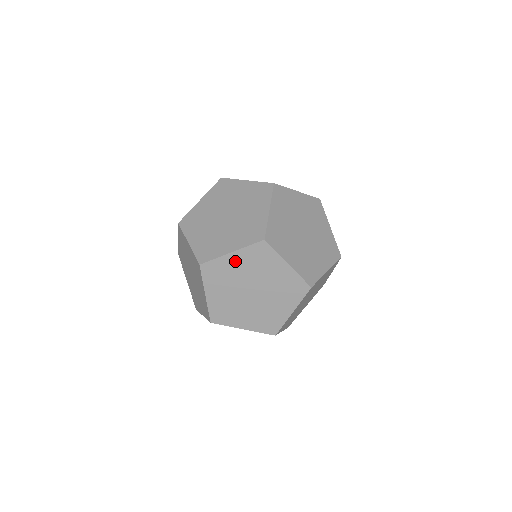
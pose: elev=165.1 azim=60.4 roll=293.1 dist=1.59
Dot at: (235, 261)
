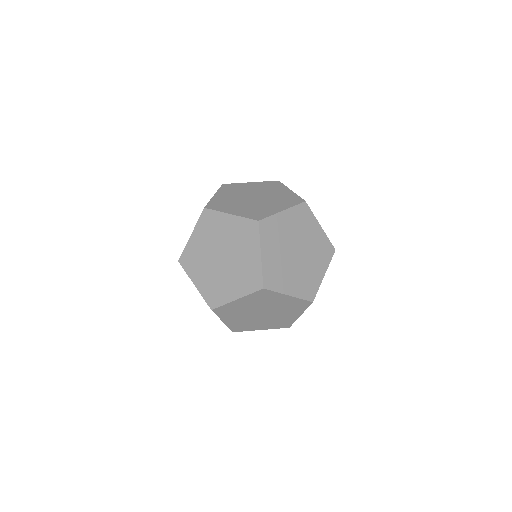
Dot at: occluded
